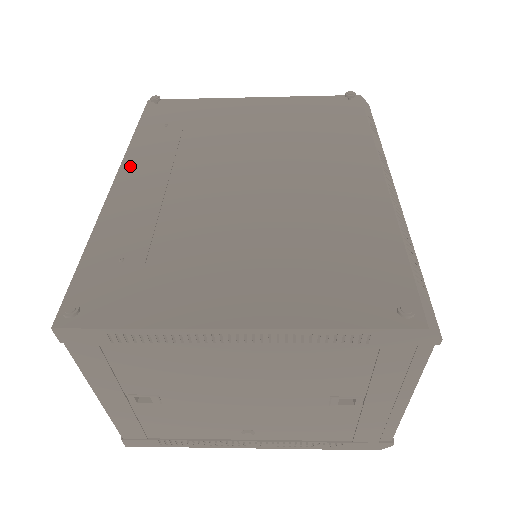
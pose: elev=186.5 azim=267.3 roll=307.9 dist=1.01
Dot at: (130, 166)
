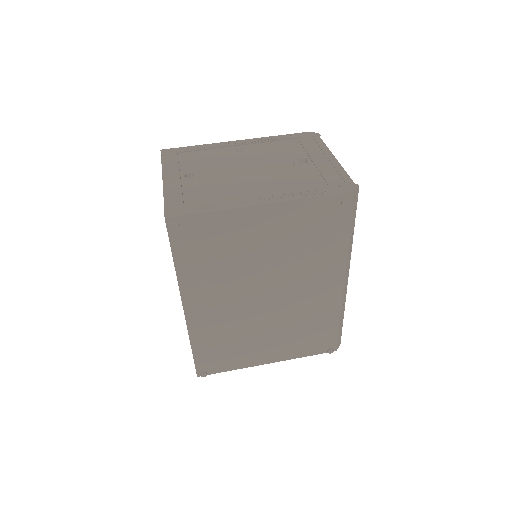
Dot at: (188, 297)
